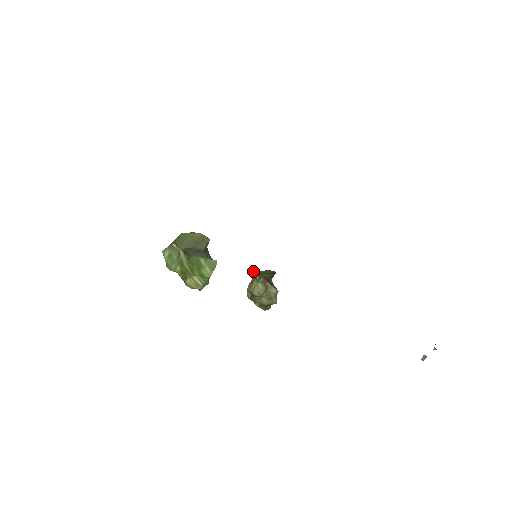
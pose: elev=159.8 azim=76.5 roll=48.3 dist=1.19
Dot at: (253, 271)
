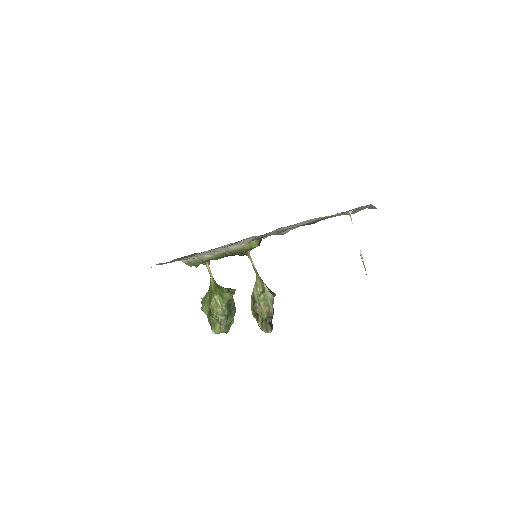
Dot at: occluded
